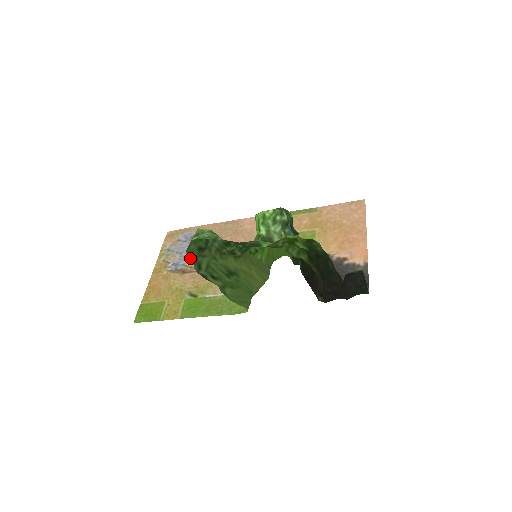
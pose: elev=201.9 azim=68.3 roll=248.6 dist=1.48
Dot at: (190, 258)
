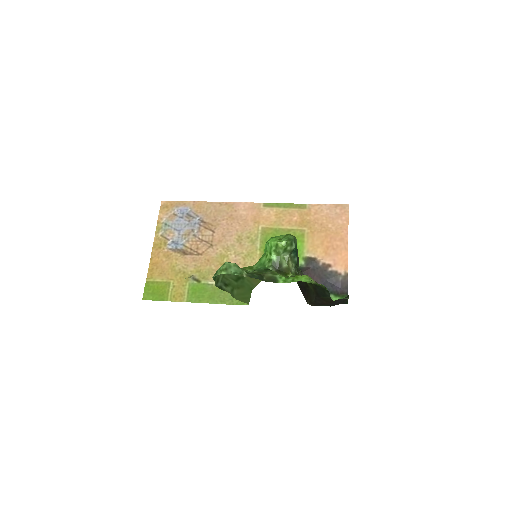
Dot at: (189, 239)
